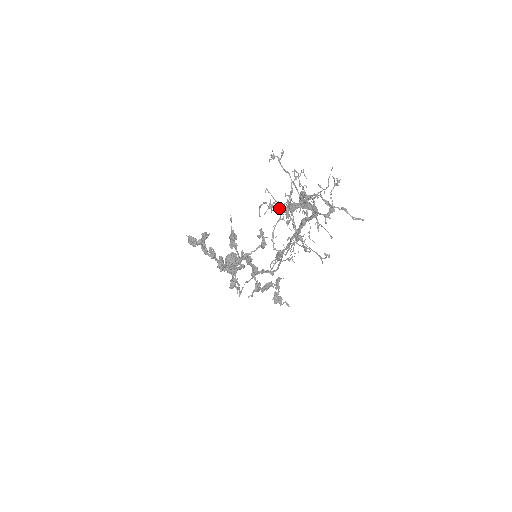
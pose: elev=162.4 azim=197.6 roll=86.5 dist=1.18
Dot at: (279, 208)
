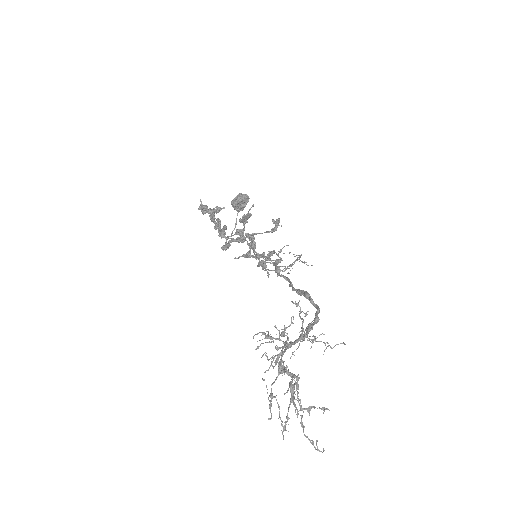
Dot at: (275, 339)
